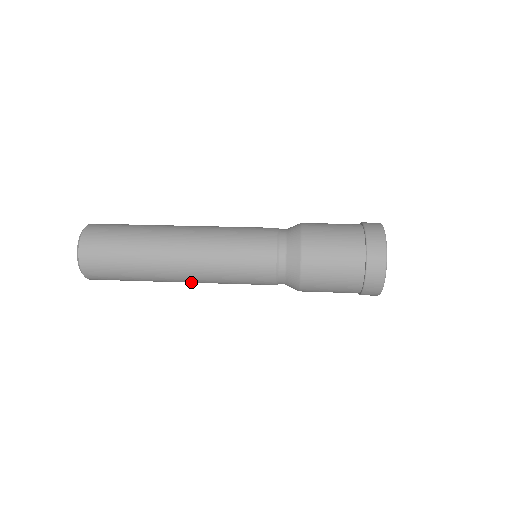
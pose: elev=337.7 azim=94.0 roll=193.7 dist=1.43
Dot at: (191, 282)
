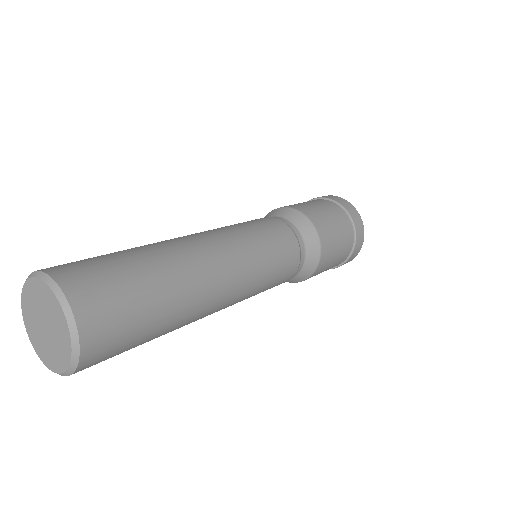
Dot at: (224, 302)
